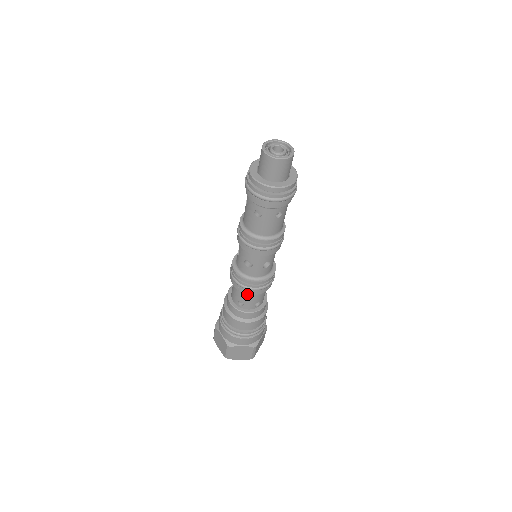
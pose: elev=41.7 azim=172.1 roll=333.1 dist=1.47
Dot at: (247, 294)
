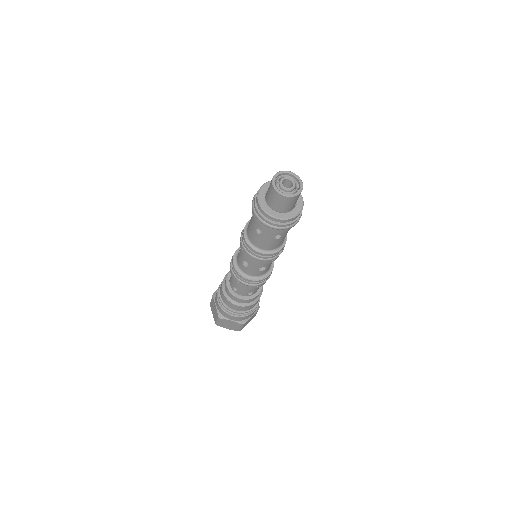
Dot at: occluded
